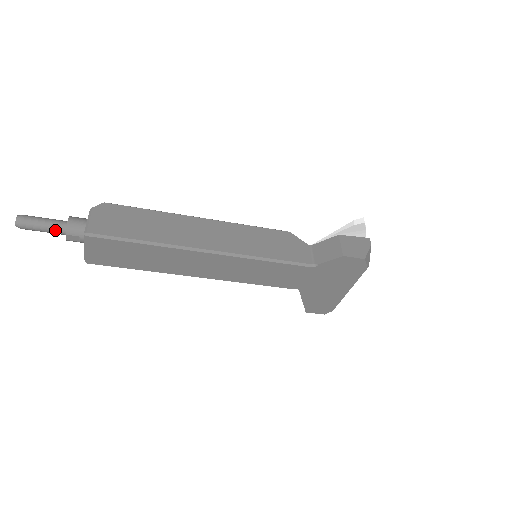
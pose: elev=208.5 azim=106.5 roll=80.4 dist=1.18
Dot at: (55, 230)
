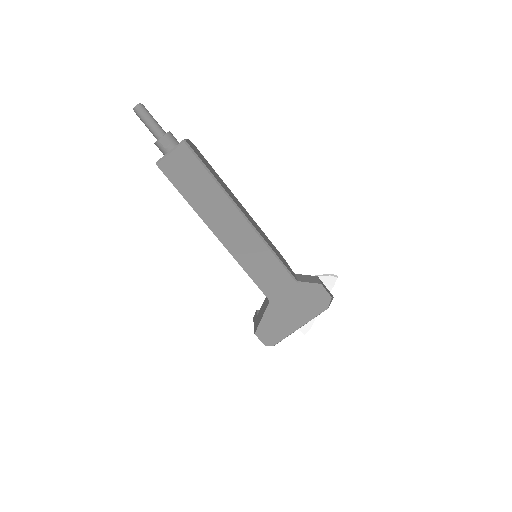
Dot at: (157, 129)
